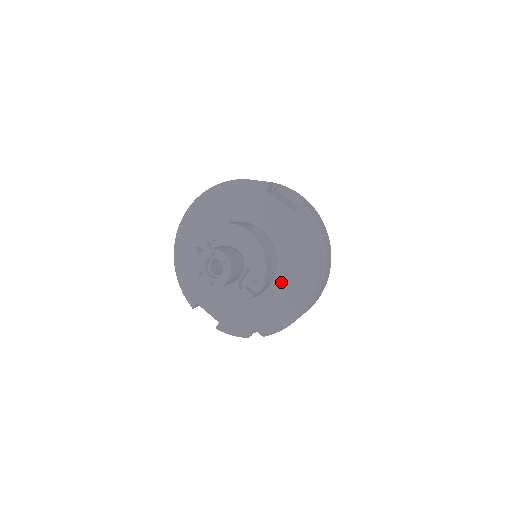
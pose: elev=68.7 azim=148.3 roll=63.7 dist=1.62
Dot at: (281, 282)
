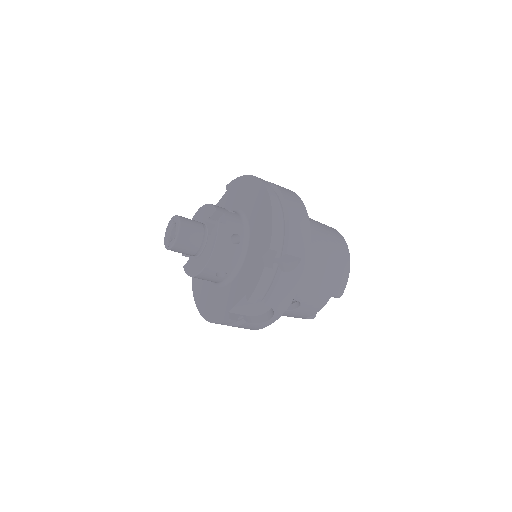
Dot at: (249, 215)
